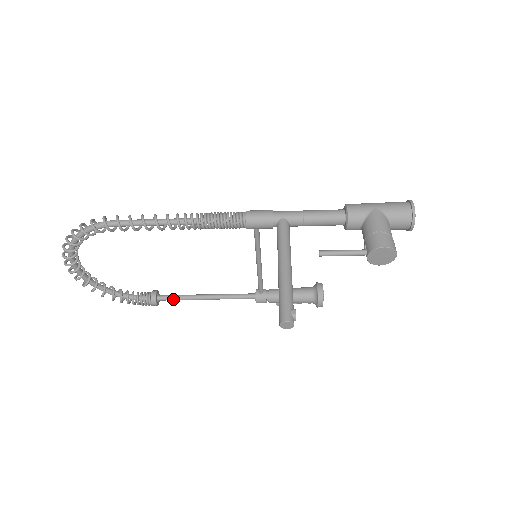
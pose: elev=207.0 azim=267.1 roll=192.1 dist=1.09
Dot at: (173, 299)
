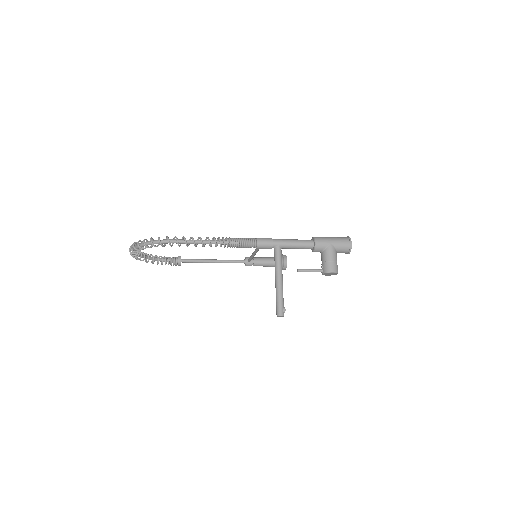
Dot at: (192, 262)
